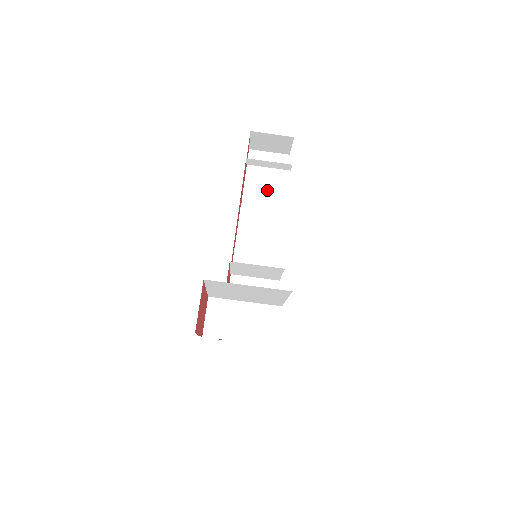
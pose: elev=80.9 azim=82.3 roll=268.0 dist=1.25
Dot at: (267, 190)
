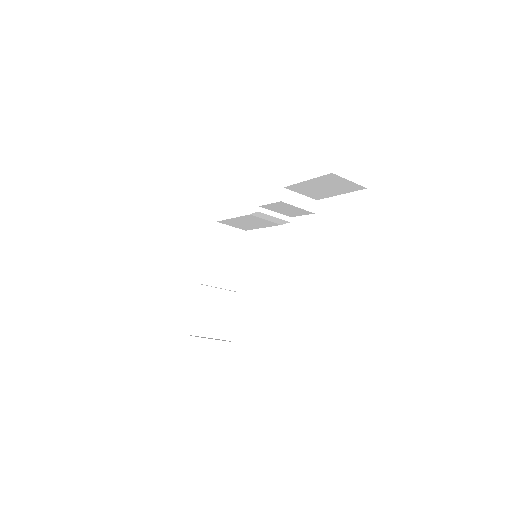
Dot at: (319, 190)
